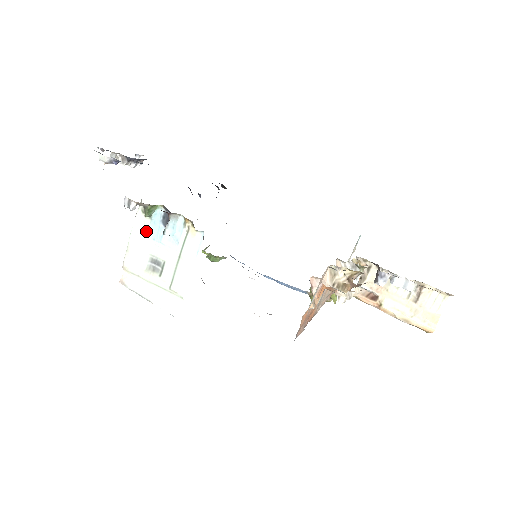
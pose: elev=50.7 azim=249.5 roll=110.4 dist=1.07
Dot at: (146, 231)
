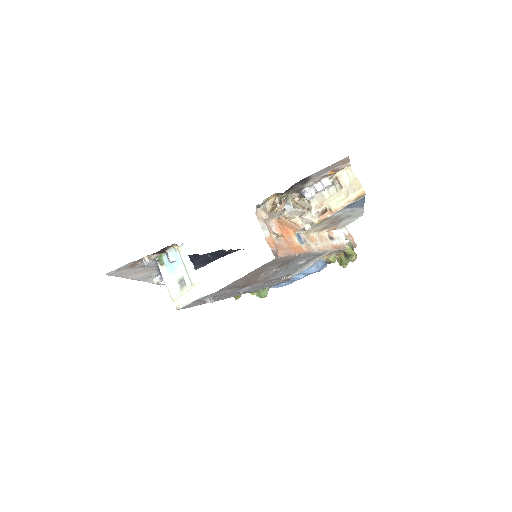
Dot at: (168, 272)
